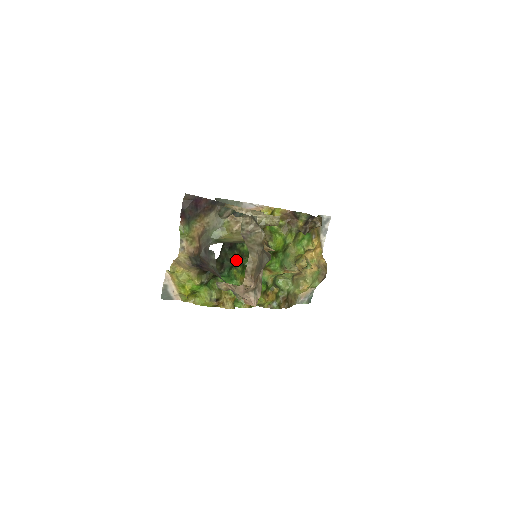
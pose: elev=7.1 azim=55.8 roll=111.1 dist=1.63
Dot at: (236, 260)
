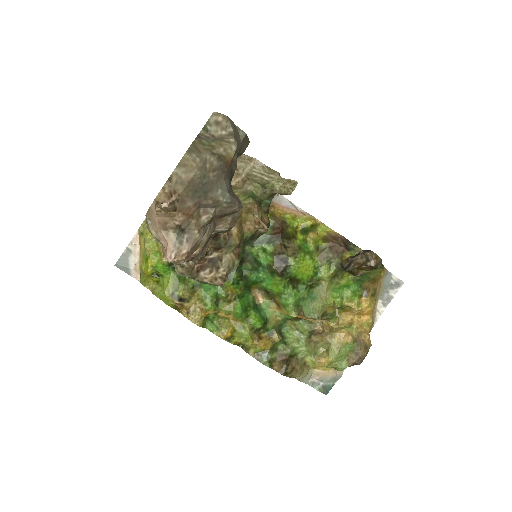
Dot at: occluded
